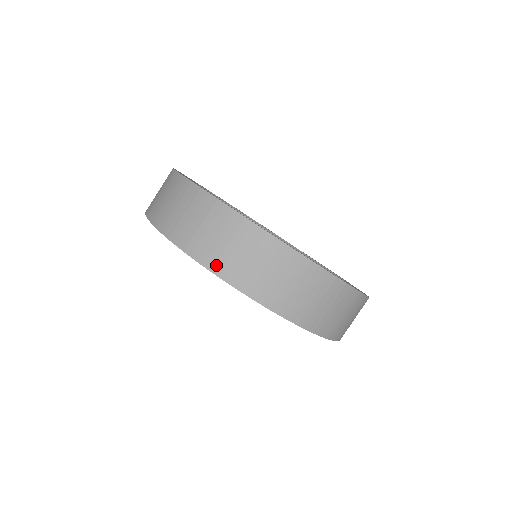
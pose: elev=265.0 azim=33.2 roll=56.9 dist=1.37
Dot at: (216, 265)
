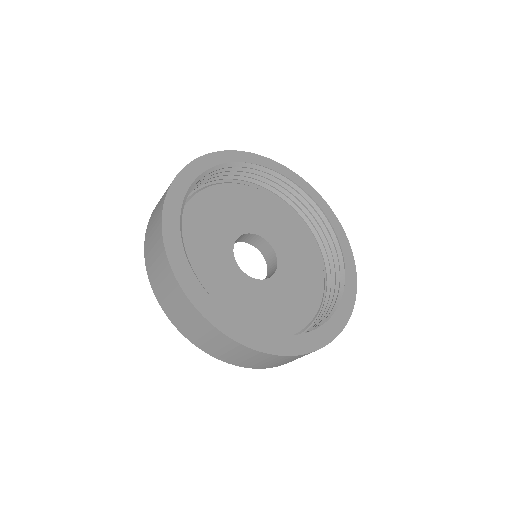
Dot at: occluded
